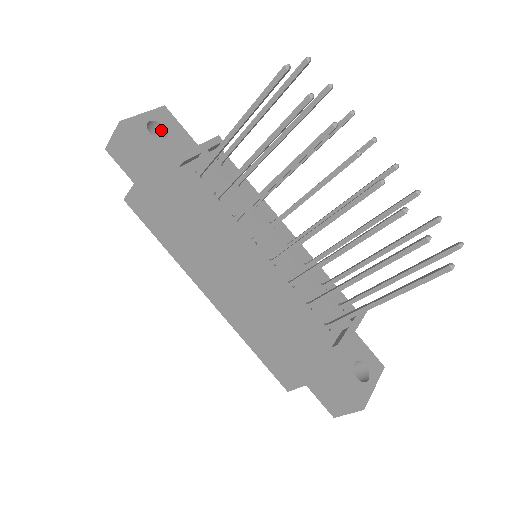
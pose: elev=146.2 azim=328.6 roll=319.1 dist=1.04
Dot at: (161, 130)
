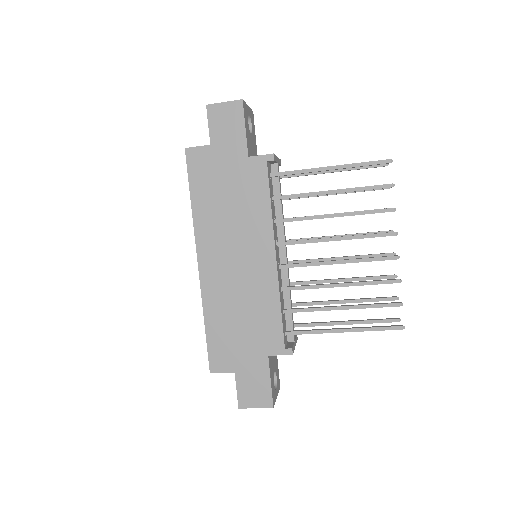
Dot at: occluded
